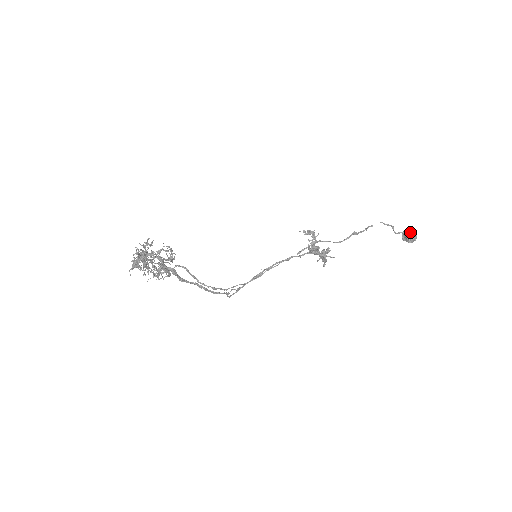
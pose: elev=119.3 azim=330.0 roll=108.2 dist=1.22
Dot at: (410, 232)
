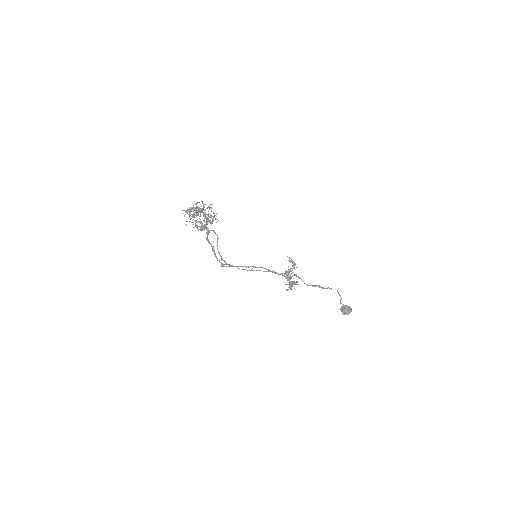
Dot at: (348, 308)
